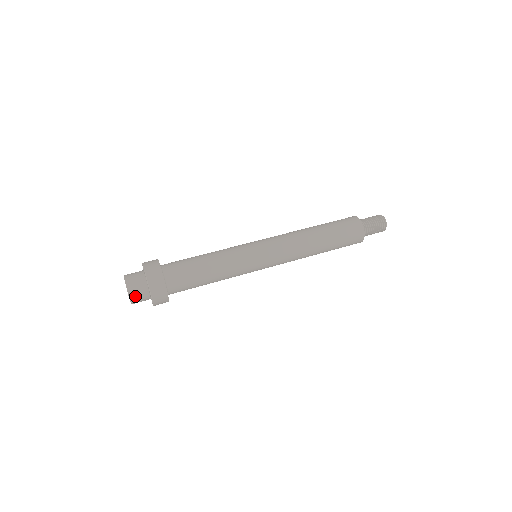
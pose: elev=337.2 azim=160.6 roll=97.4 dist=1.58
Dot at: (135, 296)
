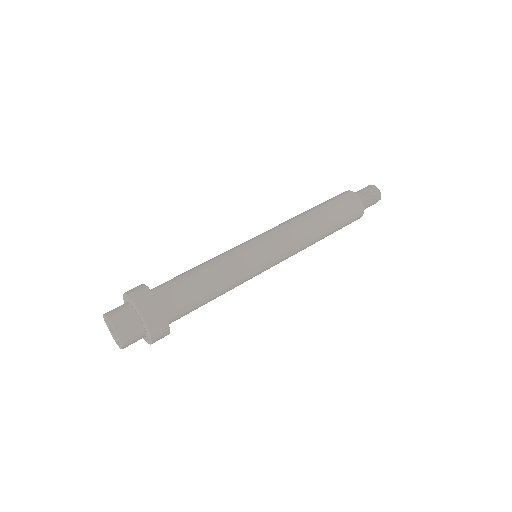
Dot at: (120, 323)
